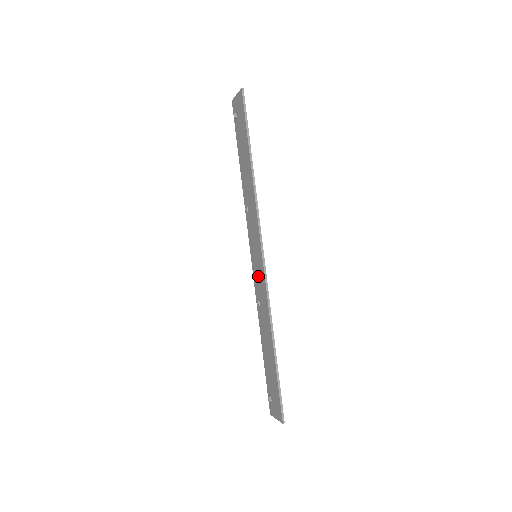
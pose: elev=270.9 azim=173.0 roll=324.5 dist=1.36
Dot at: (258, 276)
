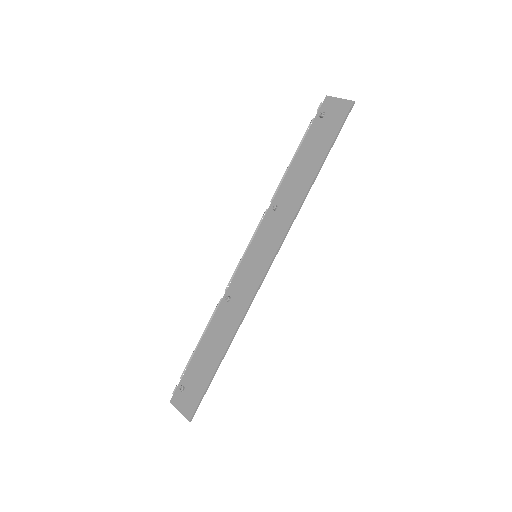
Dot at: (247, 276)
